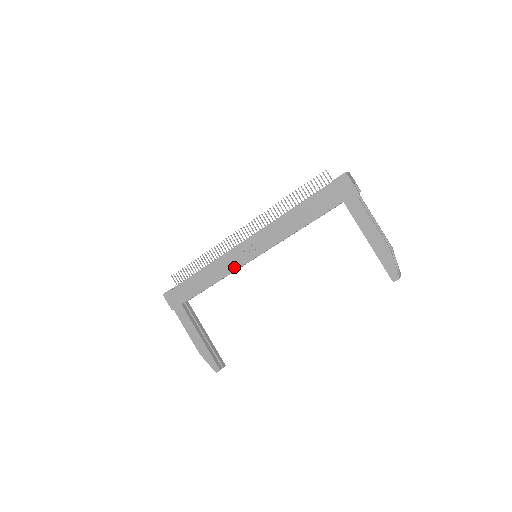
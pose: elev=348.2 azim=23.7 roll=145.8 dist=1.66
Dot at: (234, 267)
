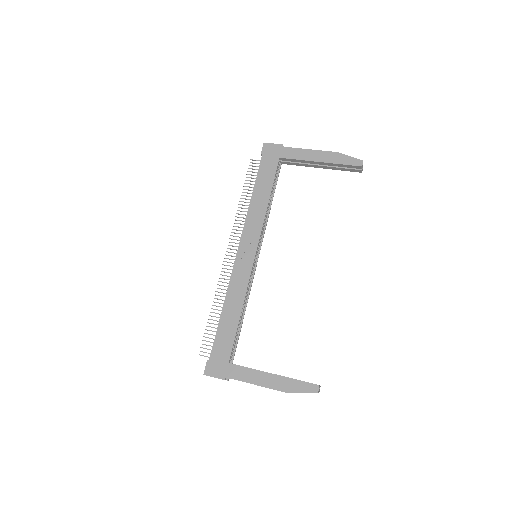
Dot at: (246, 277)
